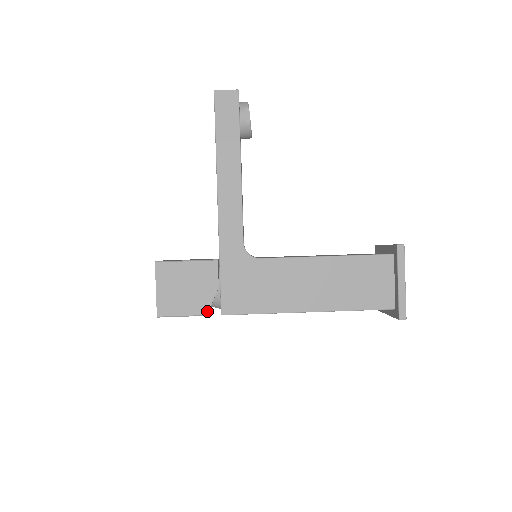
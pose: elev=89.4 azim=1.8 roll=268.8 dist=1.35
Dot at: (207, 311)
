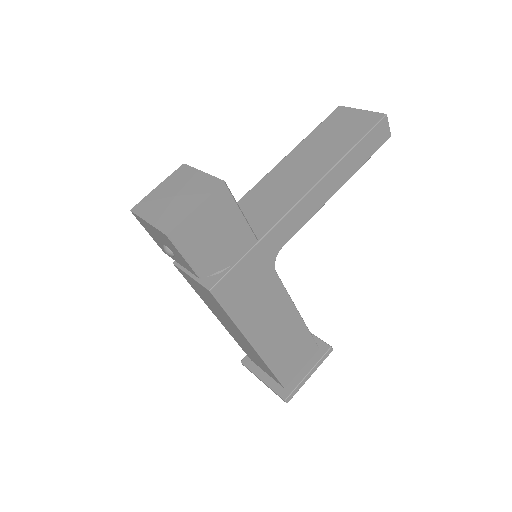
Dot at: (206, 275)
